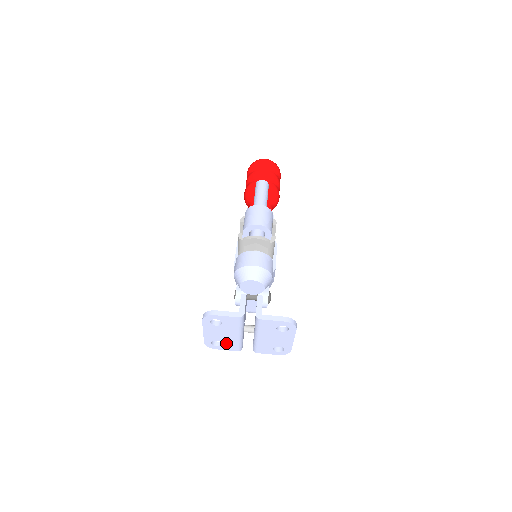
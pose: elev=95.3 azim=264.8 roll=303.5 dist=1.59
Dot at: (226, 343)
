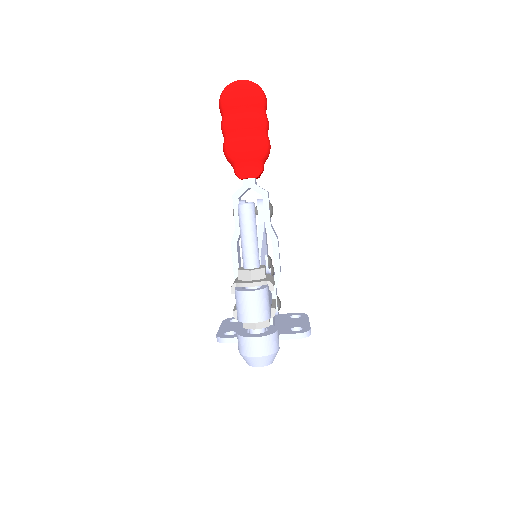
Dot at: occluded
